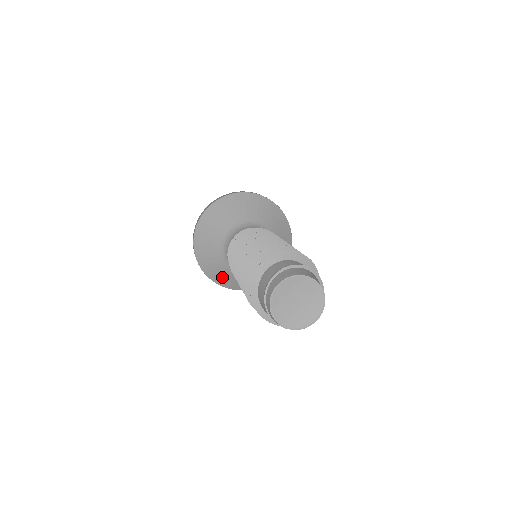
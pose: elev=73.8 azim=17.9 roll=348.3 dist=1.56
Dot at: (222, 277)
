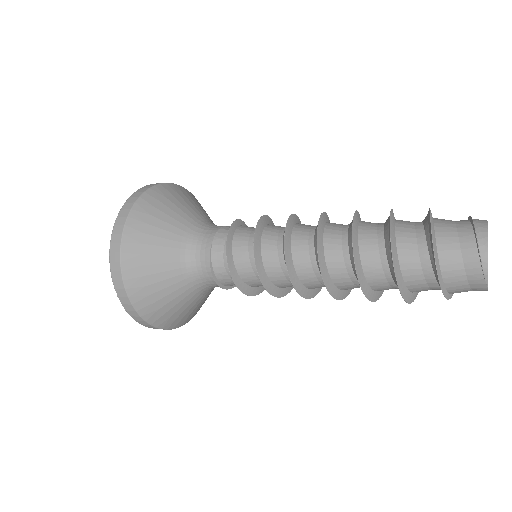
Dot at: (146, 264)
